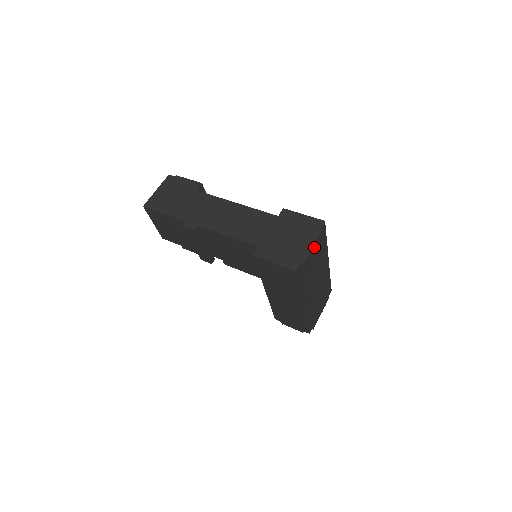
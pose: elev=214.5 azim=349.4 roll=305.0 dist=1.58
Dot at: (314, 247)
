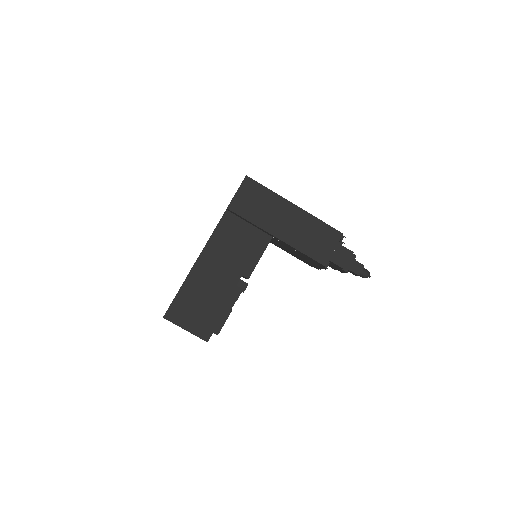
Dot at: occluded
